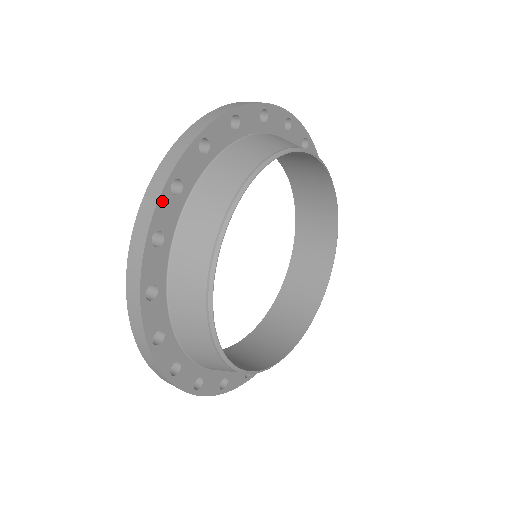
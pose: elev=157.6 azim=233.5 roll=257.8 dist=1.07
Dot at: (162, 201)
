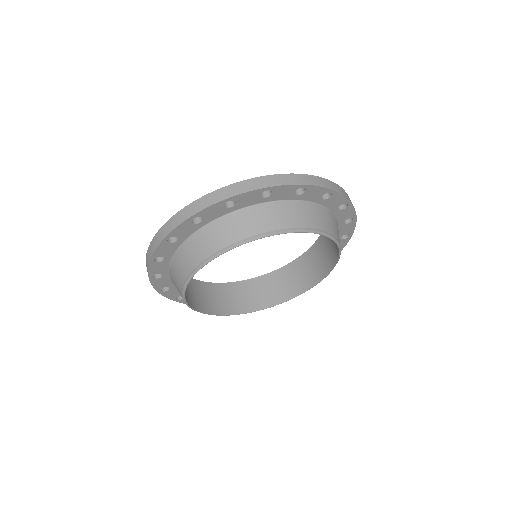
Dot at: (154, 283)
